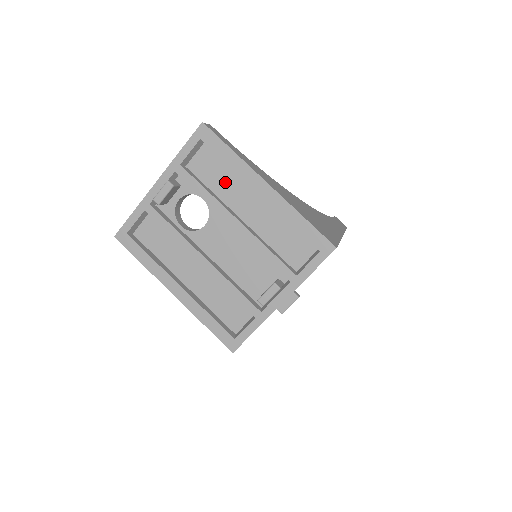
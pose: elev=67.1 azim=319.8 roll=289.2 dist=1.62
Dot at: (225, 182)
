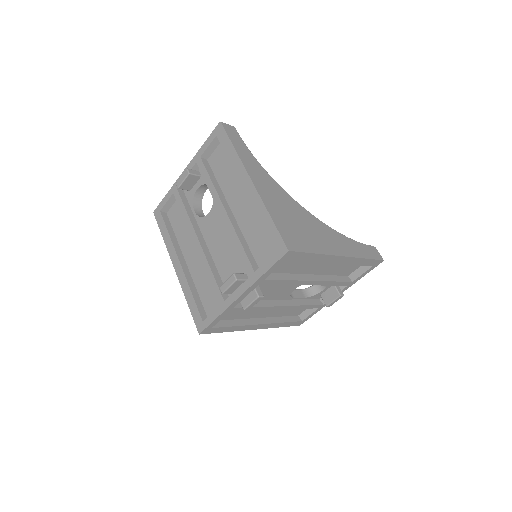
Dot at: (228, 176)
